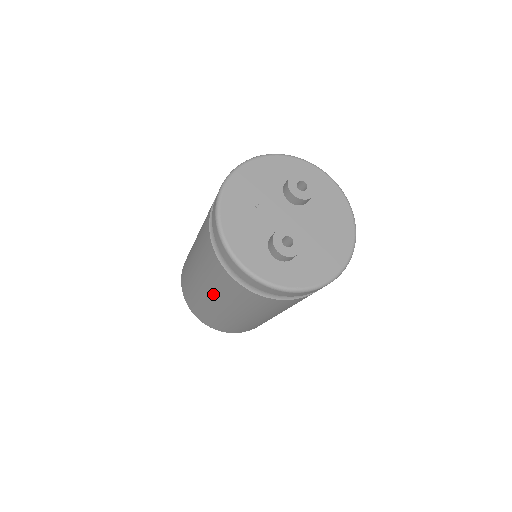
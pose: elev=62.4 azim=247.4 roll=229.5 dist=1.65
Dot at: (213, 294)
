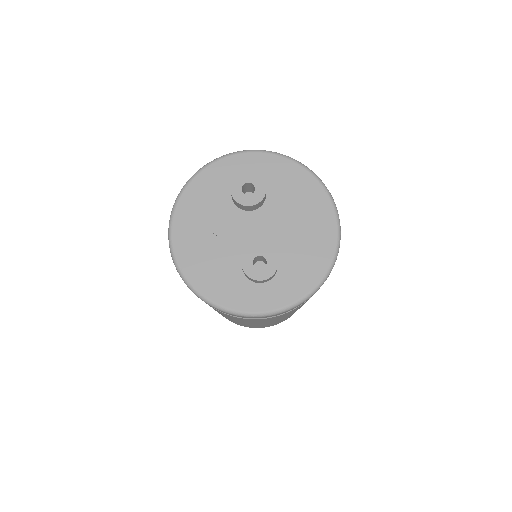
Dot at: occluded
